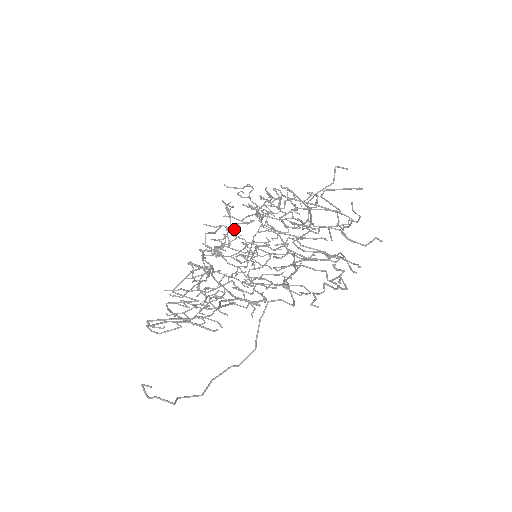
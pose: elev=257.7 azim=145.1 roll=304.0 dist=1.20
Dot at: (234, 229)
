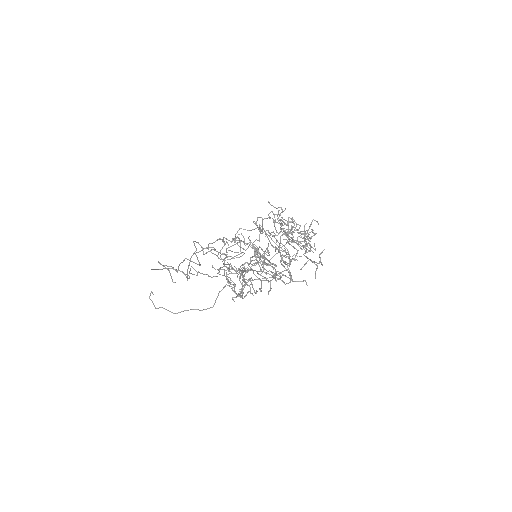
Dot at: (270, 233)
